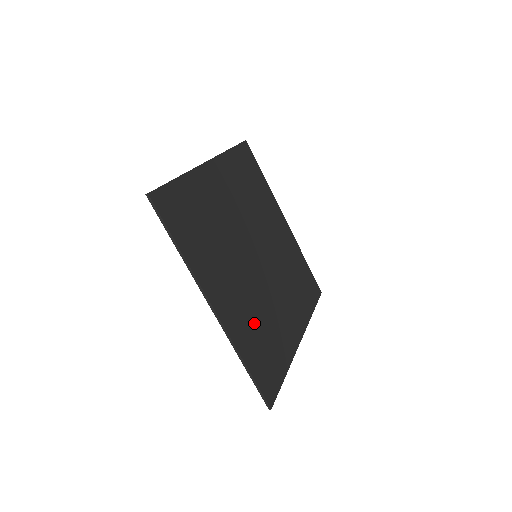
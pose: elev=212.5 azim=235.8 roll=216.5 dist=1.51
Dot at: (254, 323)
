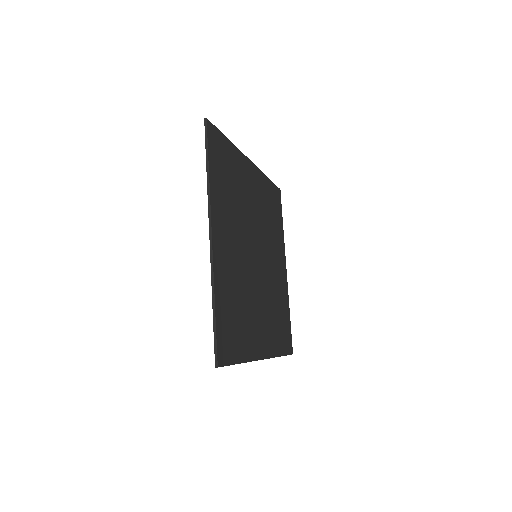
Dot at: (274, 318)
